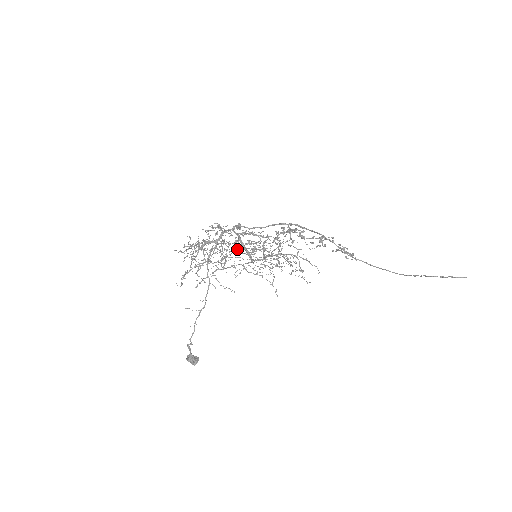
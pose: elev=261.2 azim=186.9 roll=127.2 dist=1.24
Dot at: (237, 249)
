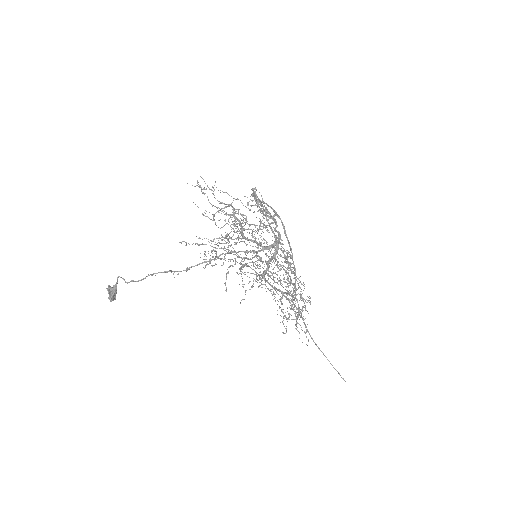
Dot at: occluded
